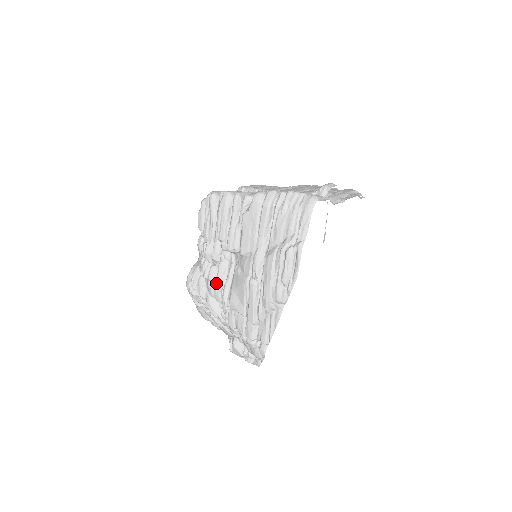
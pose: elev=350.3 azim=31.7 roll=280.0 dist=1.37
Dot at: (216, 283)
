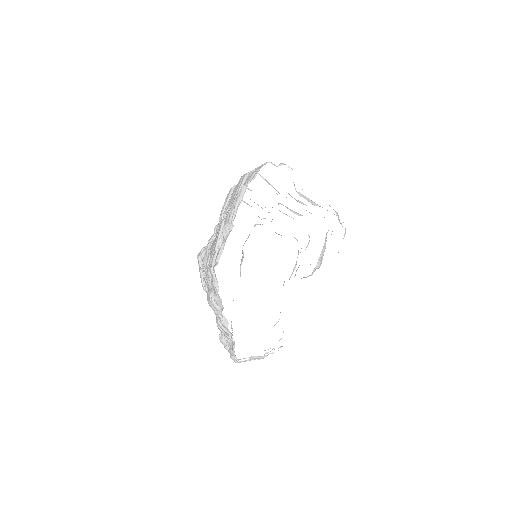
Dot at: (211, 242)
